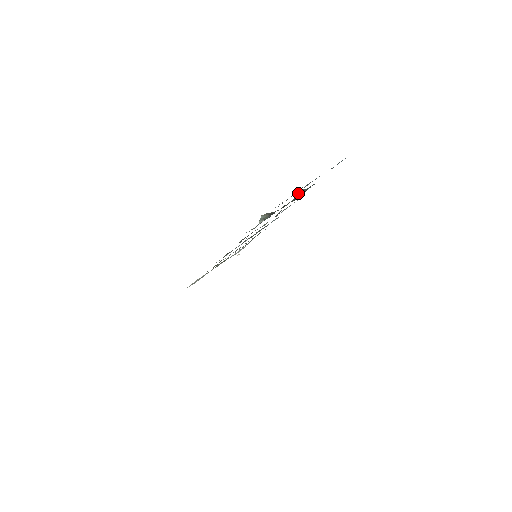
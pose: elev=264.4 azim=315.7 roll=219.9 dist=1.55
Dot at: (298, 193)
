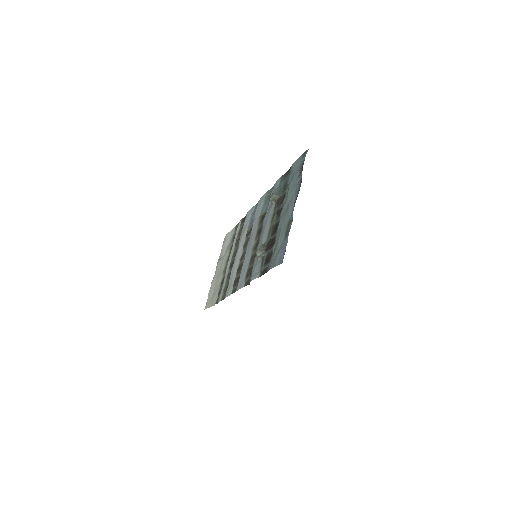
Dot at: (273, 198)
